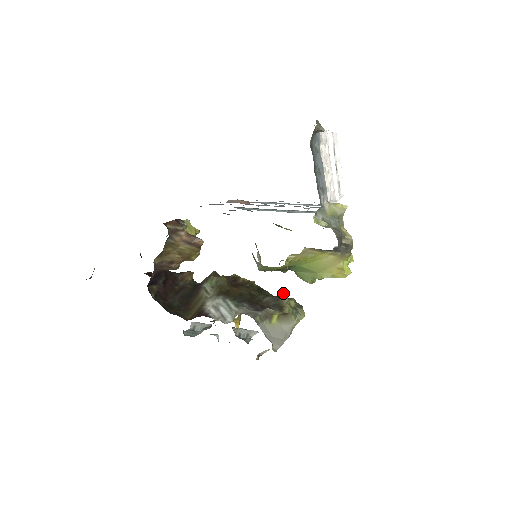
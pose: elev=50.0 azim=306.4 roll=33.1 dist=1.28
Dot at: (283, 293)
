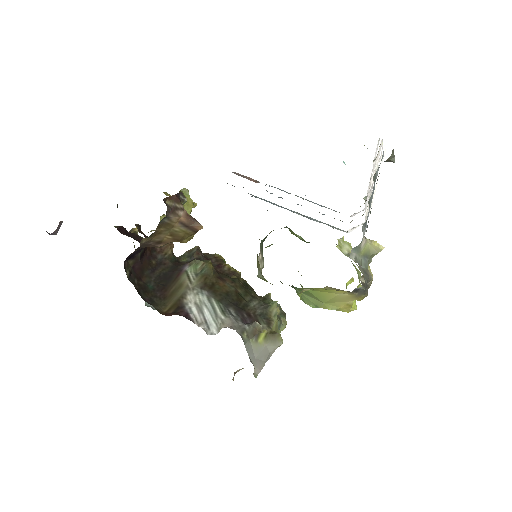
Dot at: (269, 295)
